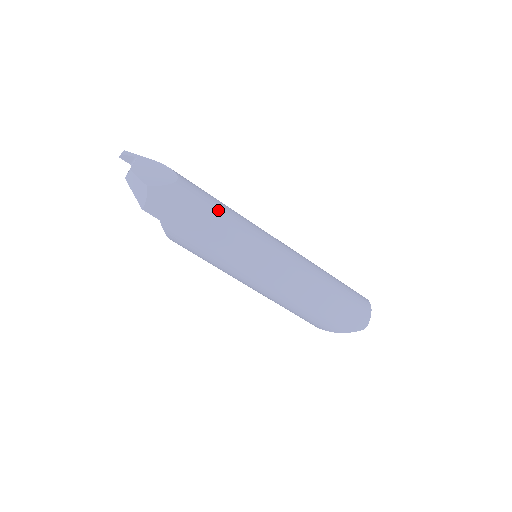
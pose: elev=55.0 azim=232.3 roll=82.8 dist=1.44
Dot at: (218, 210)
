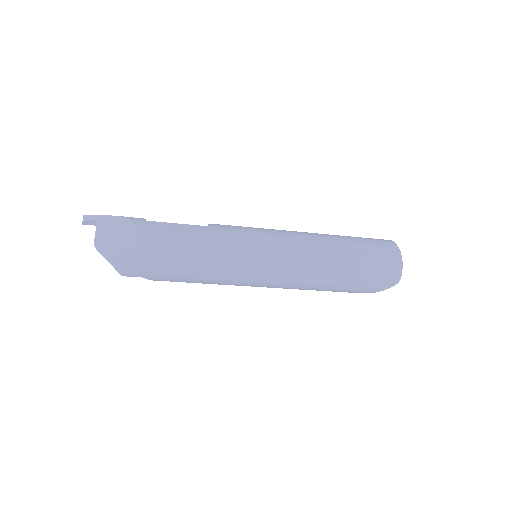
Dot at: (192, 244)
